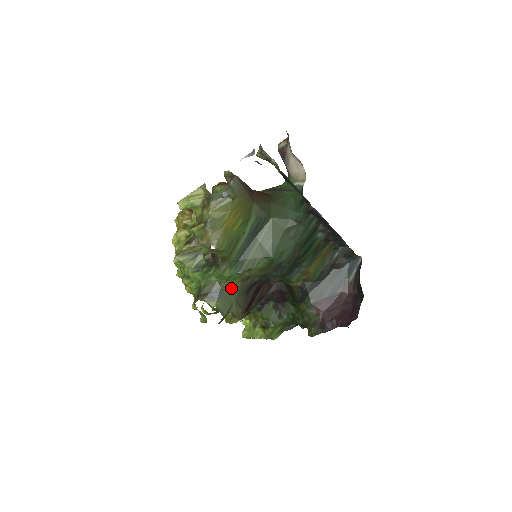
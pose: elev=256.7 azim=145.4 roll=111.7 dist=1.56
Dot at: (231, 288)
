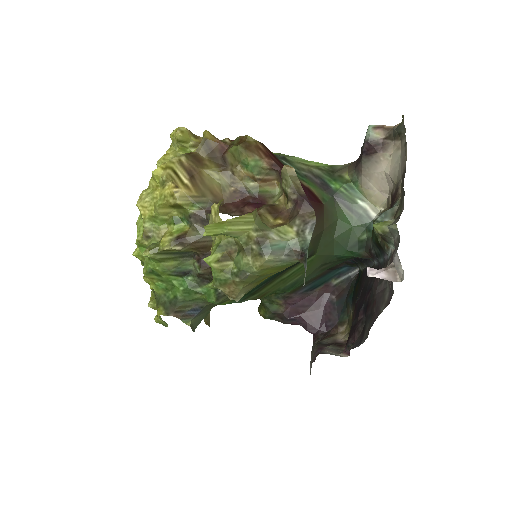
Dot at: (216, 304)
